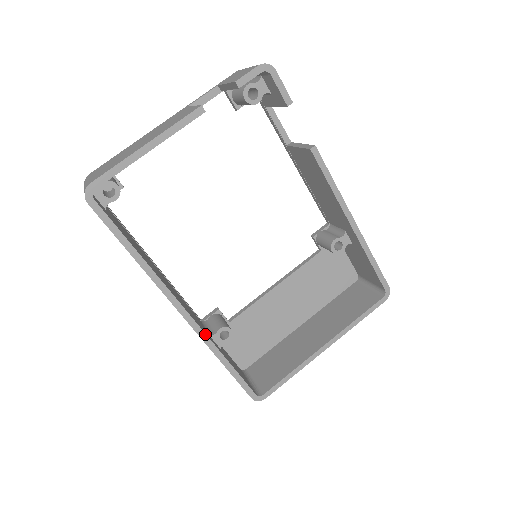
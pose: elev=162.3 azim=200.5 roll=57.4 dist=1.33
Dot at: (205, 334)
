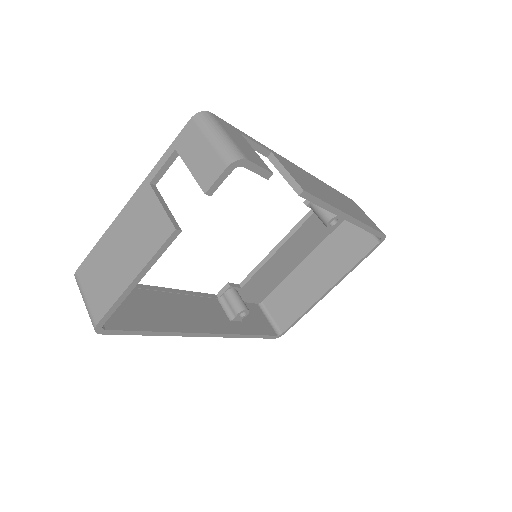
Dot at: (229, 334)
